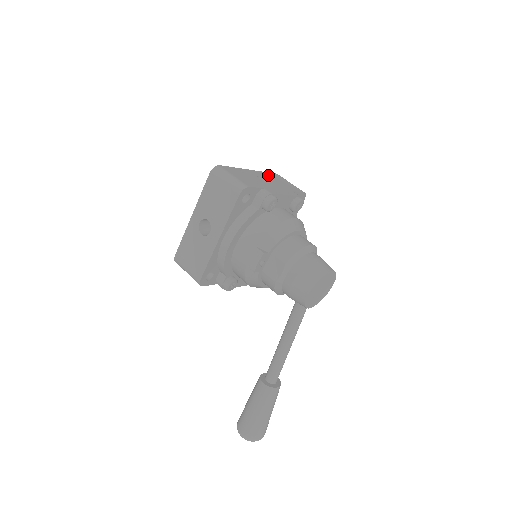
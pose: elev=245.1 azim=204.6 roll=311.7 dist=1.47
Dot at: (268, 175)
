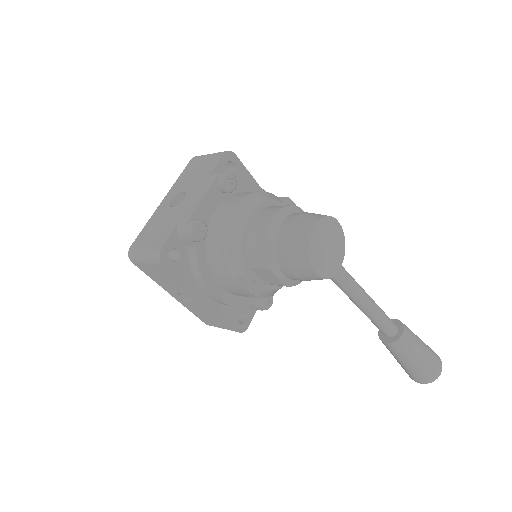
Dot at: (181, 181)
